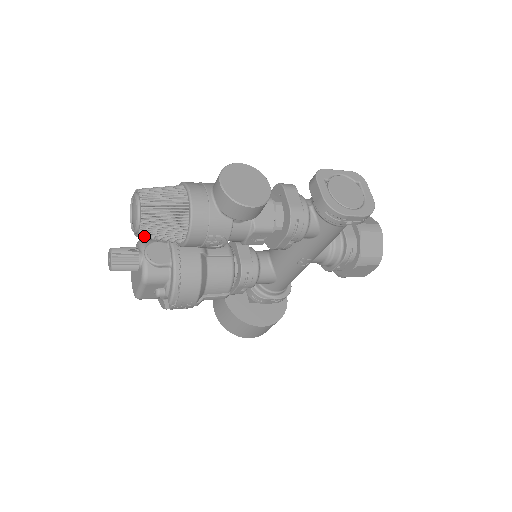
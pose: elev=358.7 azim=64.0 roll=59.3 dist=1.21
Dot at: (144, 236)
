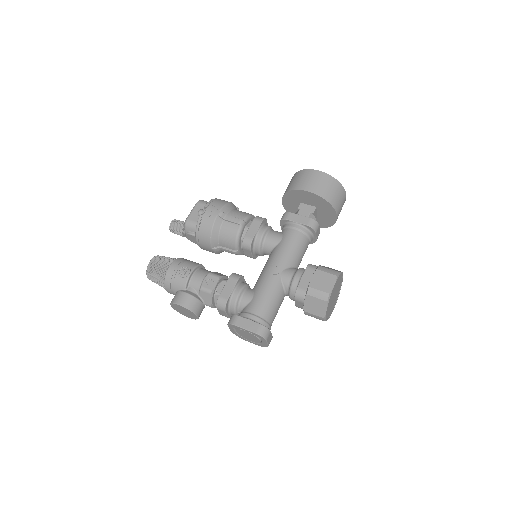
Dot at: occluded
